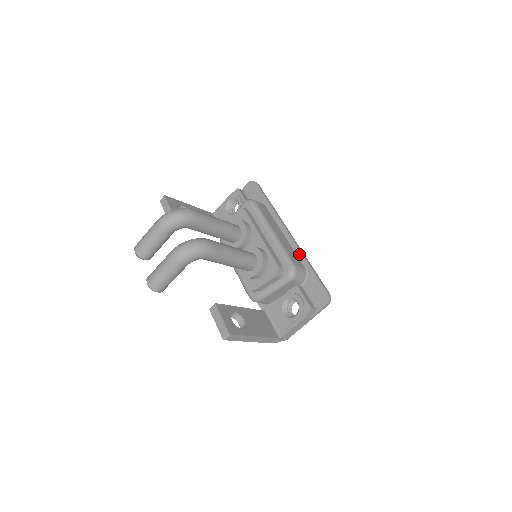
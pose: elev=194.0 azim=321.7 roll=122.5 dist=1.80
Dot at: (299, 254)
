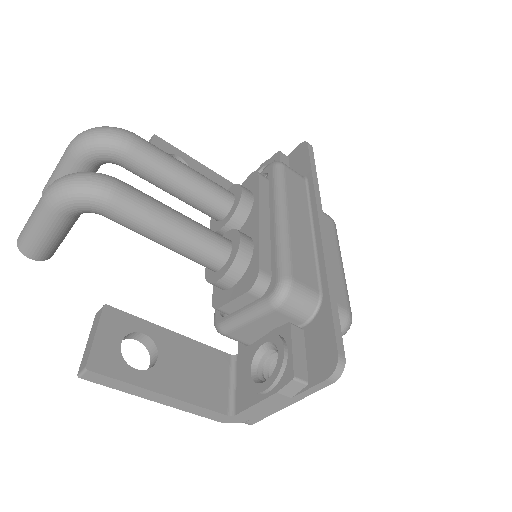
Dot at: (320, 266)
